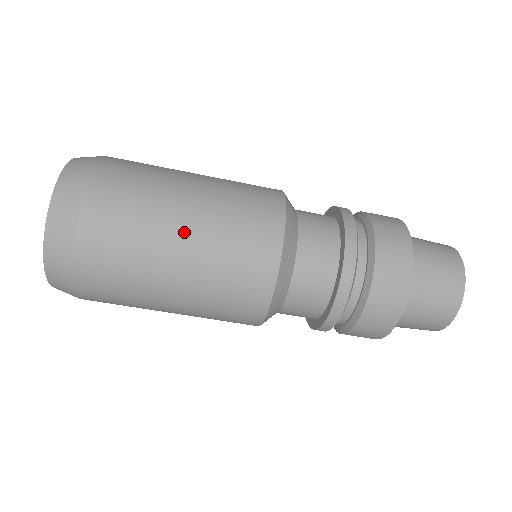
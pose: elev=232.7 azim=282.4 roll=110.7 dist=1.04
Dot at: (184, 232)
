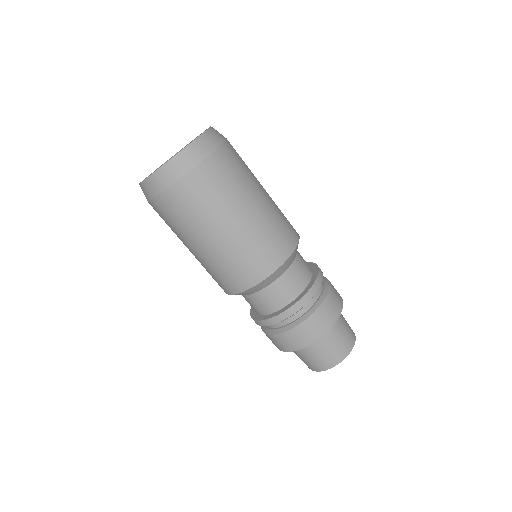
Dot at: (234, 224)
